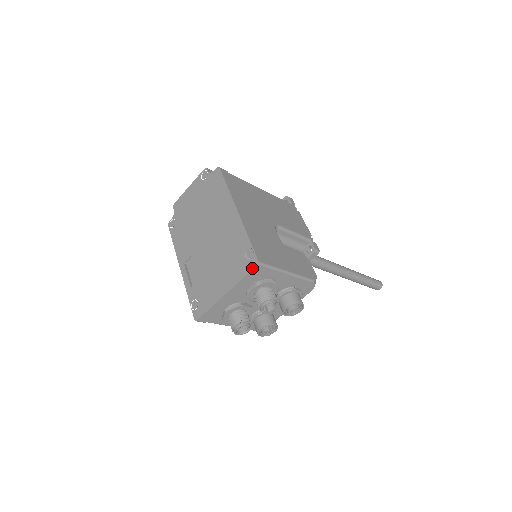
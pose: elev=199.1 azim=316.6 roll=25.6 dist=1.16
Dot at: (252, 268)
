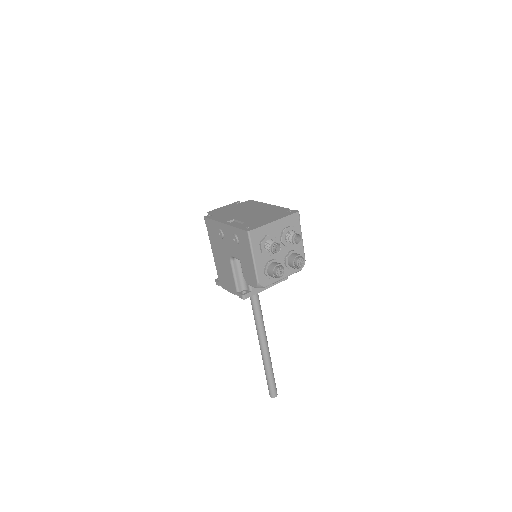
Dot at: (295, 212)
